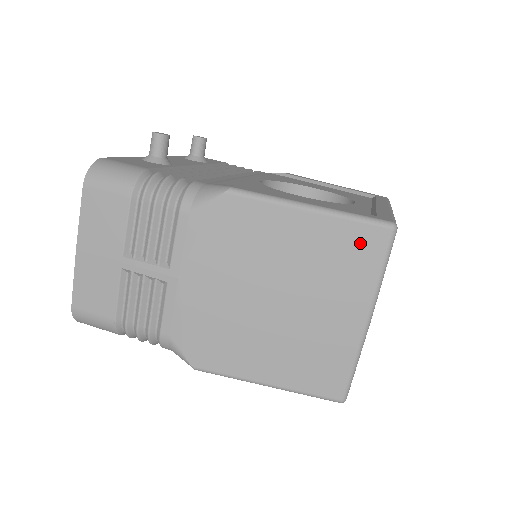
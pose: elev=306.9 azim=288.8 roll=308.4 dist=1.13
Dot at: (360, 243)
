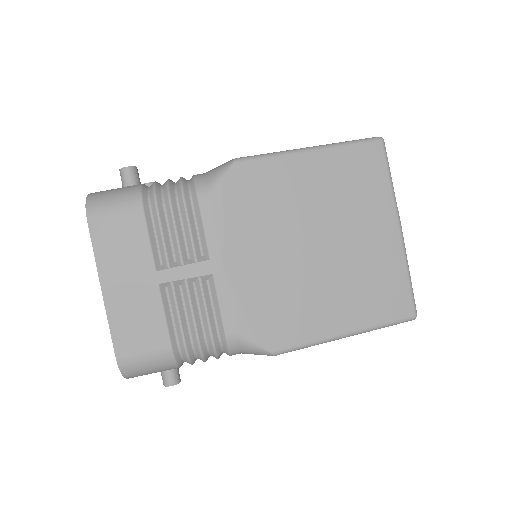
Dot at: (363, 162)
